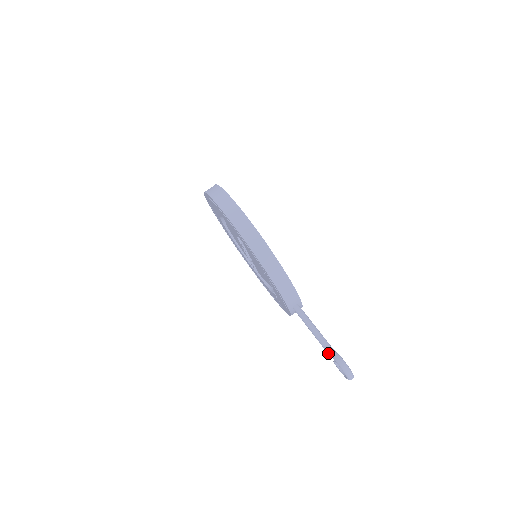
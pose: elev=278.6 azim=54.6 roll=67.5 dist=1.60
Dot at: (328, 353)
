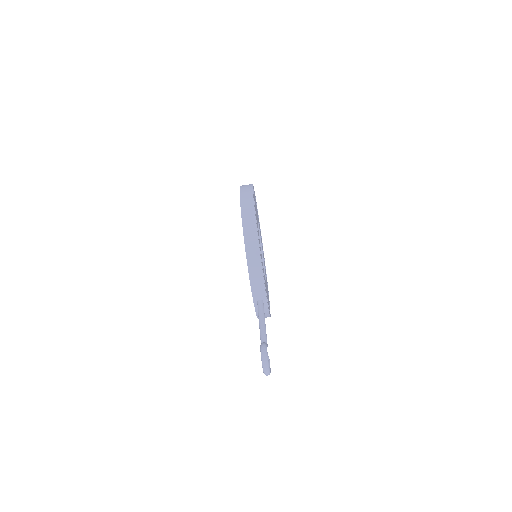
Dot at: occluded
